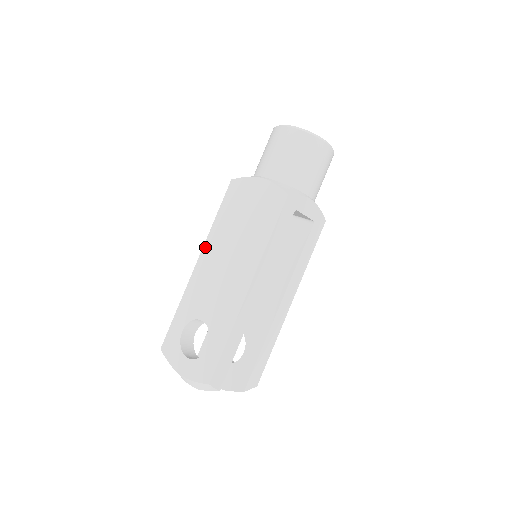
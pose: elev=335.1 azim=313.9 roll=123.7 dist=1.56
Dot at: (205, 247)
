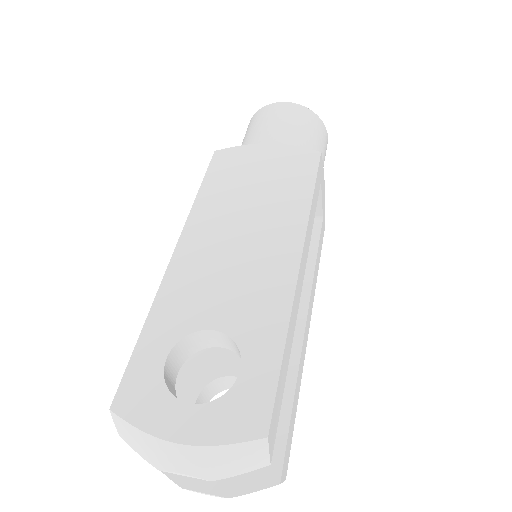
Dot at: (187, 228)
